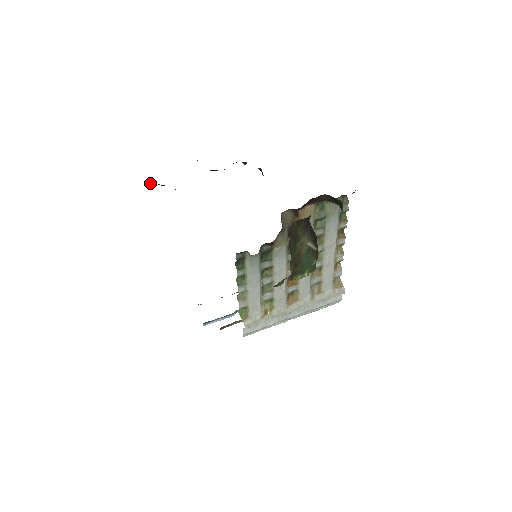
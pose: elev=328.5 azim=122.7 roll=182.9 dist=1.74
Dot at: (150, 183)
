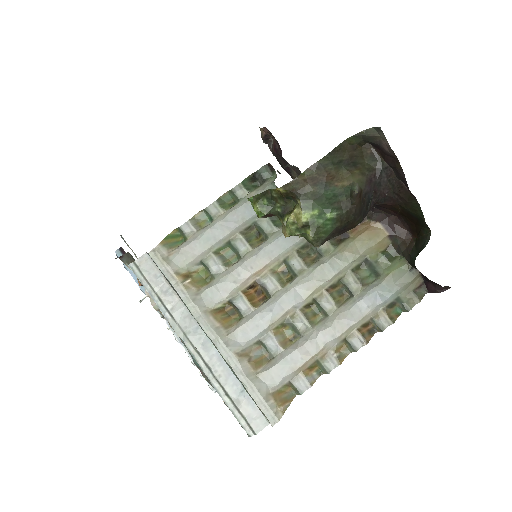
Dot at: (269, 144)
